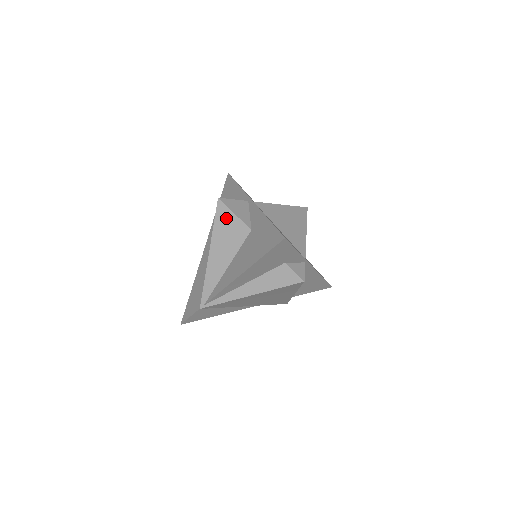
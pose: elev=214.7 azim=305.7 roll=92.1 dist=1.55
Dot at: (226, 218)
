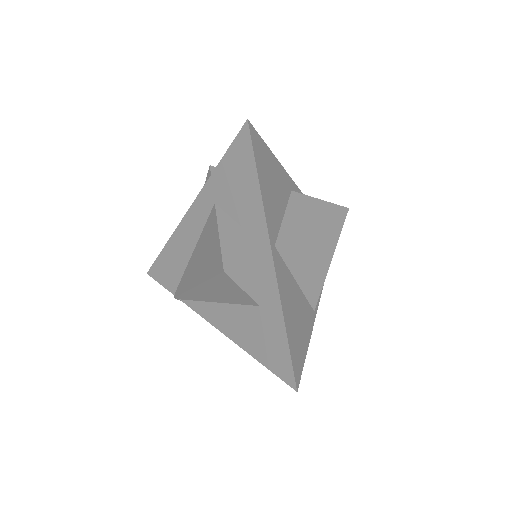
Dot at: (229, 286)
